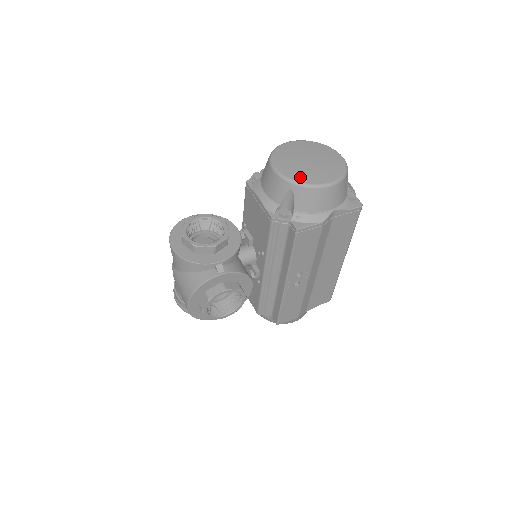
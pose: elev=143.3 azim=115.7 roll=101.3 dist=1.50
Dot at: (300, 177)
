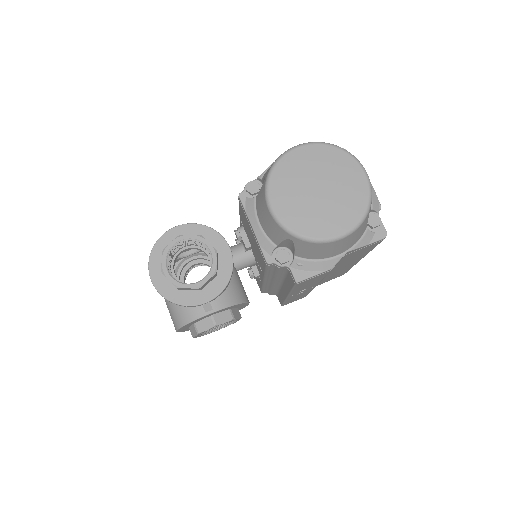
Dot at: (303, 226)
